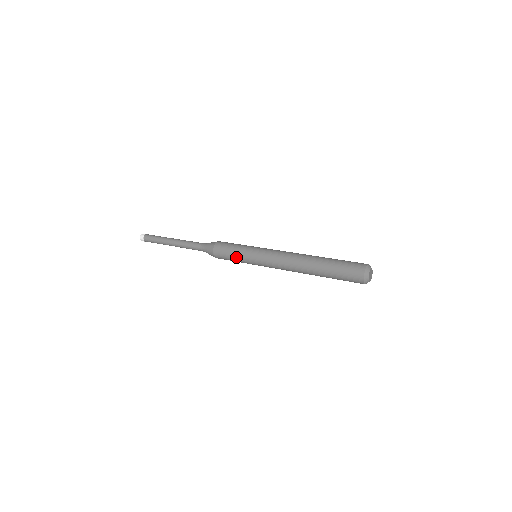
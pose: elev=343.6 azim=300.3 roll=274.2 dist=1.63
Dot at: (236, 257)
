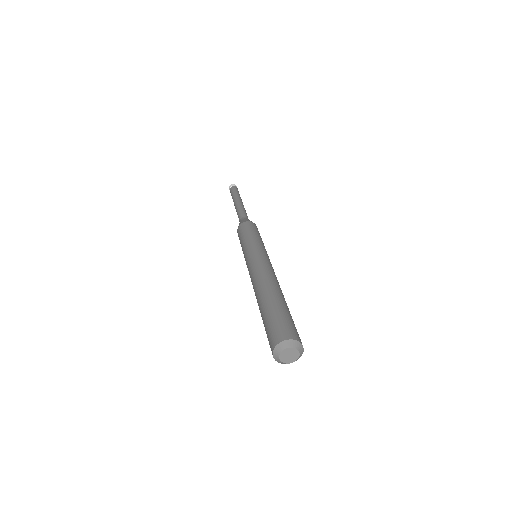
Dot at: (242, 242)
